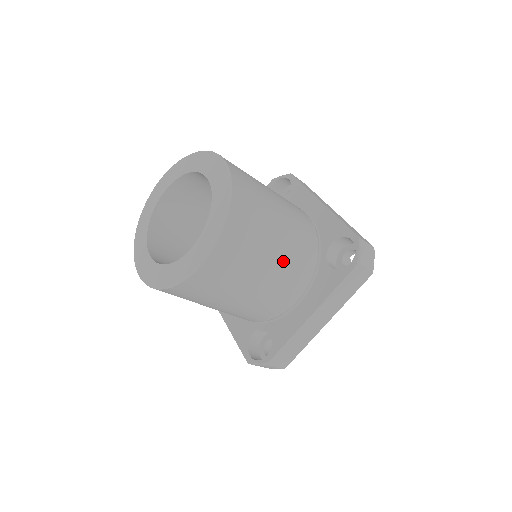
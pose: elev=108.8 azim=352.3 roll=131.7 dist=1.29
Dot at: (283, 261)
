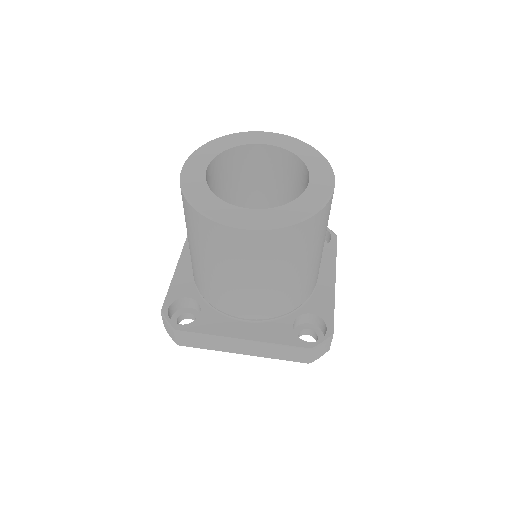
Dot at: occluded
